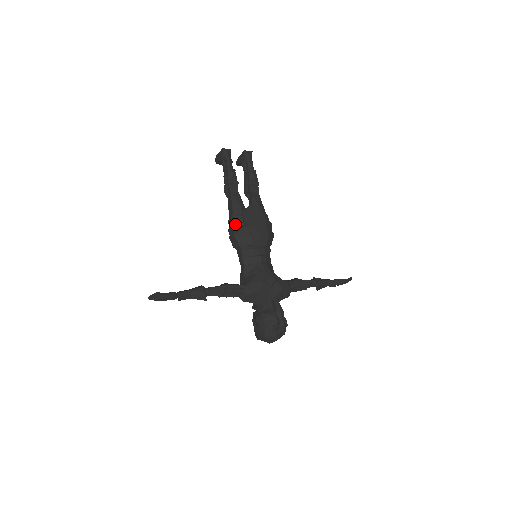
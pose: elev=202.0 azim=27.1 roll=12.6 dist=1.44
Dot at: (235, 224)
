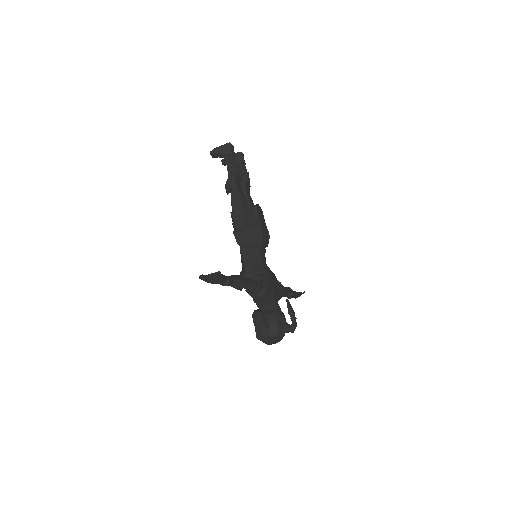
Dot at: (247, 219)
